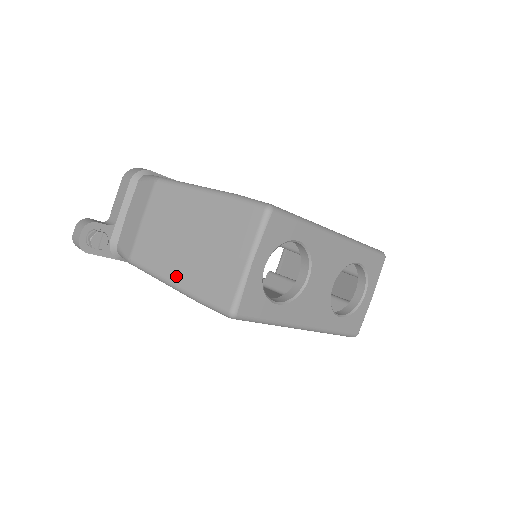
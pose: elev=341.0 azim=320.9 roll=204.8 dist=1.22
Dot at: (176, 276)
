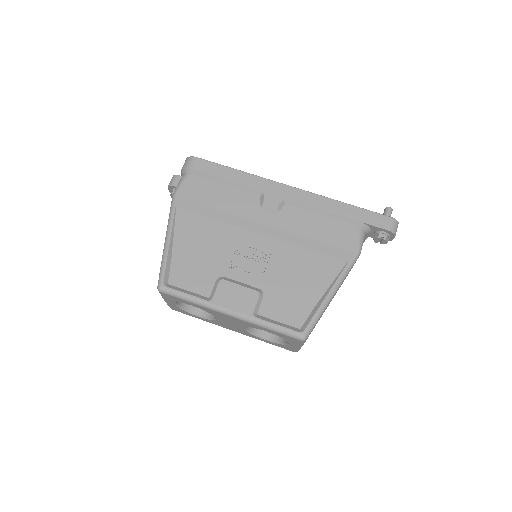
Dot at: occluded
